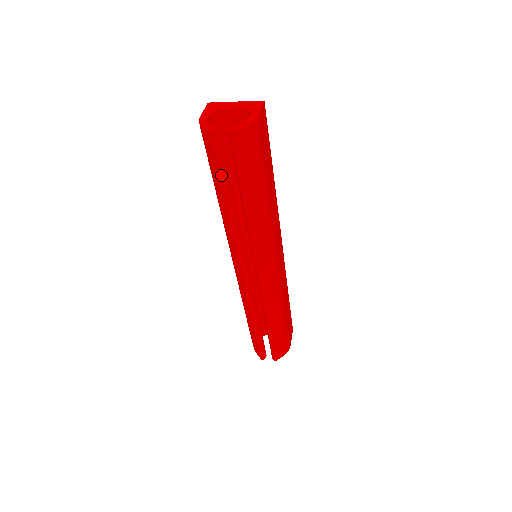
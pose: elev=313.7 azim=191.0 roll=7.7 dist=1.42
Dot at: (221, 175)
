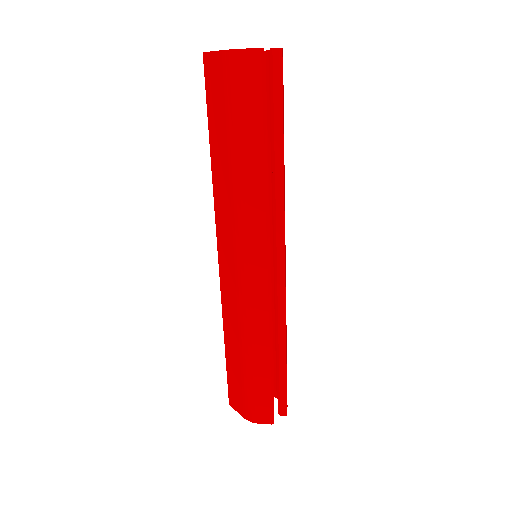
Dot at: (264, 110)
